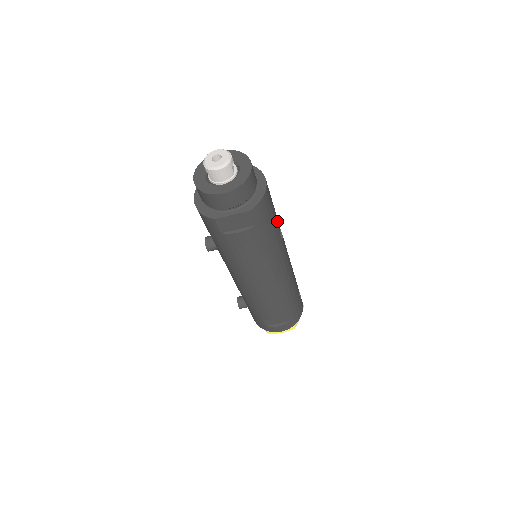
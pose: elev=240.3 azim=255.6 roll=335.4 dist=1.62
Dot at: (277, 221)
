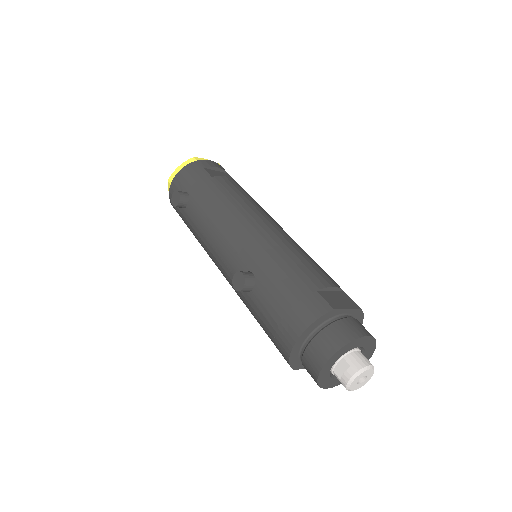
Dot at: occluded
